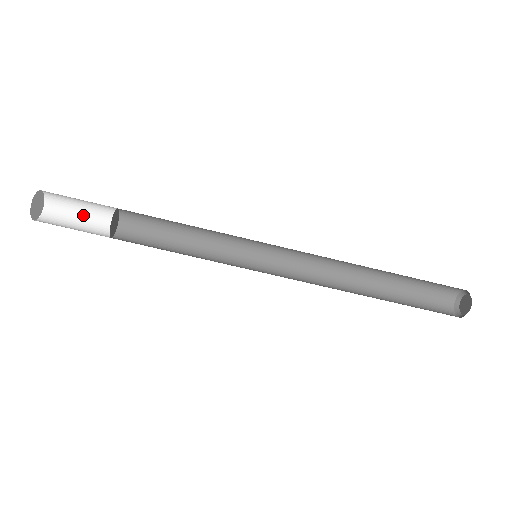
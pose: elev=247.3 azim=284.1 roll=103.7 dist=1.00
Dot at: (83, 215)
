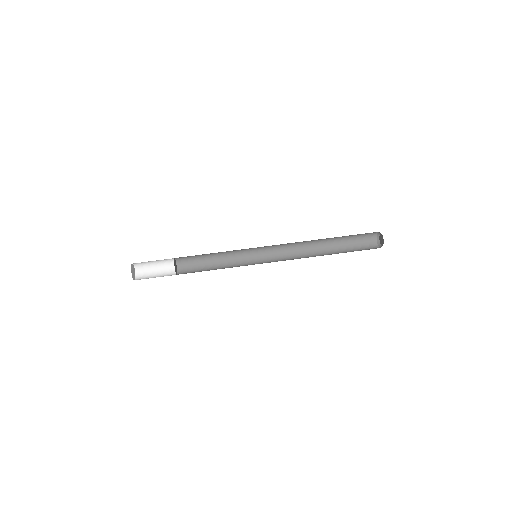
Dot at: (157, 270)
